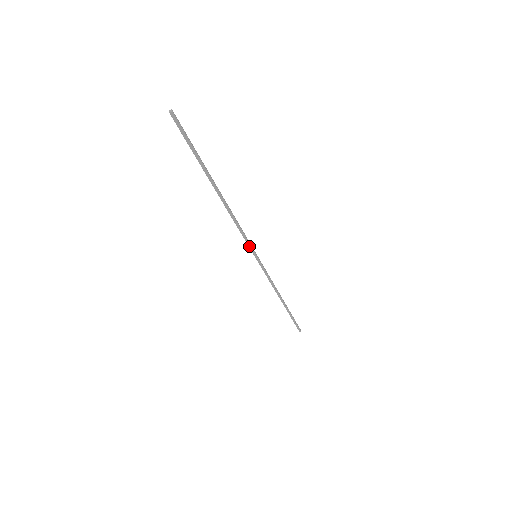
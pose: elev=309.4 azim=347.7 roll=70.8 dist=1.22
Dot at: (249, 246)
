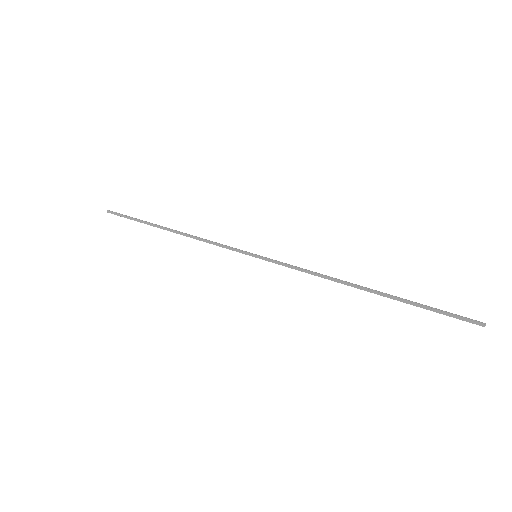
Dot at: (237, 251)
